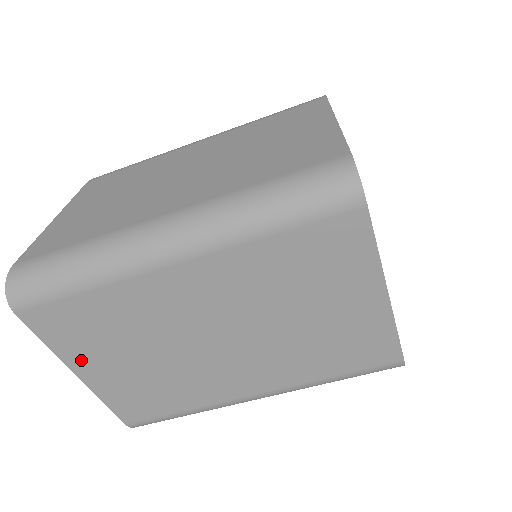
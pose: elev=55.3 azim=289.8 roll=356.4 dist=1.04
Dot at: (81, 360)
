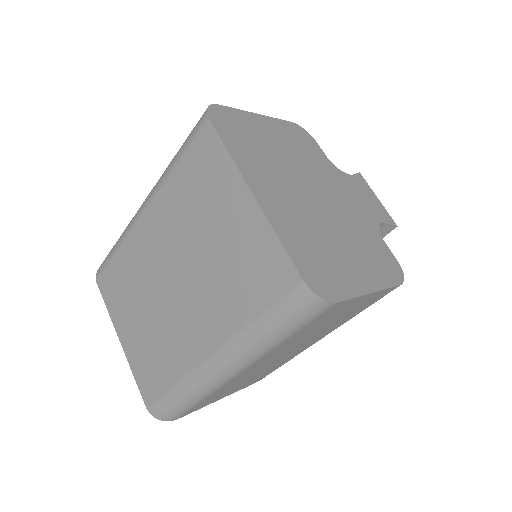
Dot at: (120, 323)
